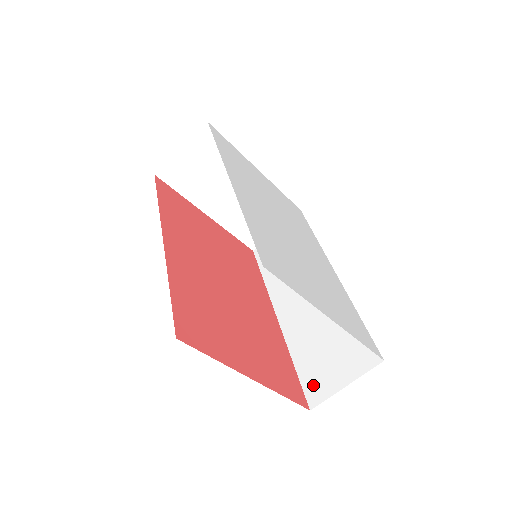
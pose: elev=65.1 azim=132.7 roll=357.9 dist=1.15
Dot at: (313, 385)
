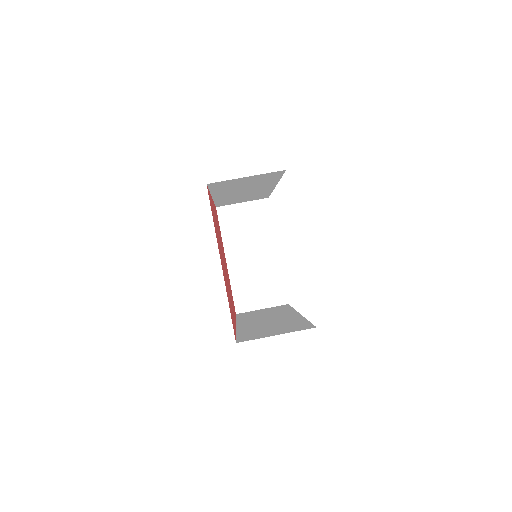
Dot at: (247, 337)
